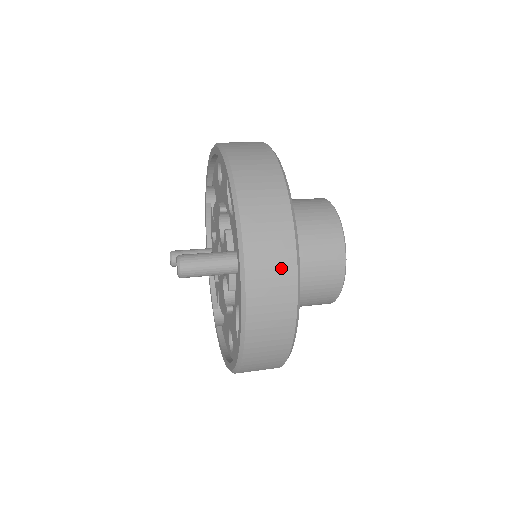
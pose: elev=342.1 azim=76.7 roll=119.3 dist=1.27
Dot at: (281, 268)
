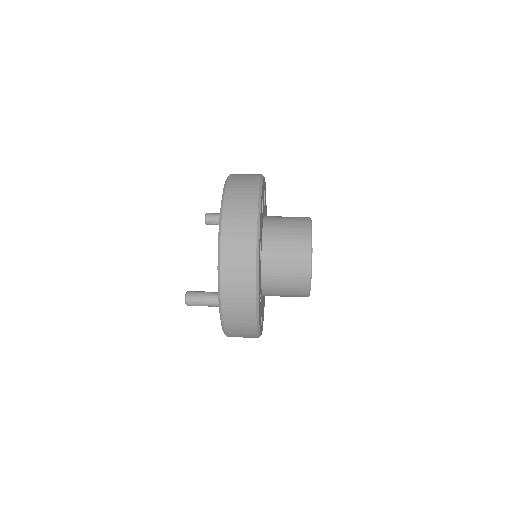
Dot at: (246, 320)
